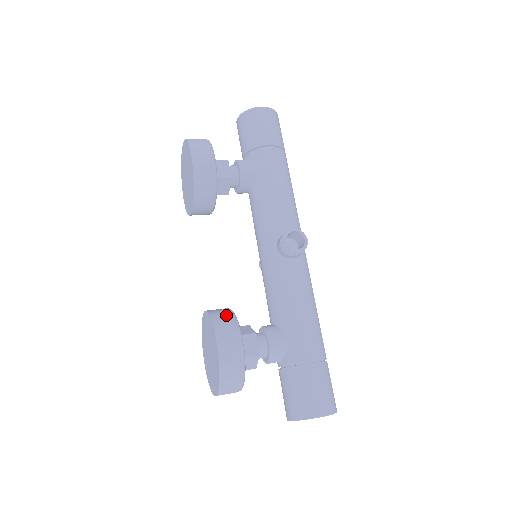
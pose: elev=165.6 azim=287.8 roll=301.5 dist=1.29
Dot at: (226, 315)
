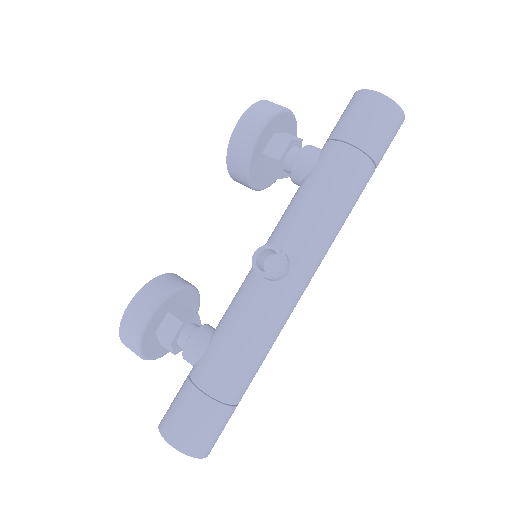
Dot at: (166, 286)
